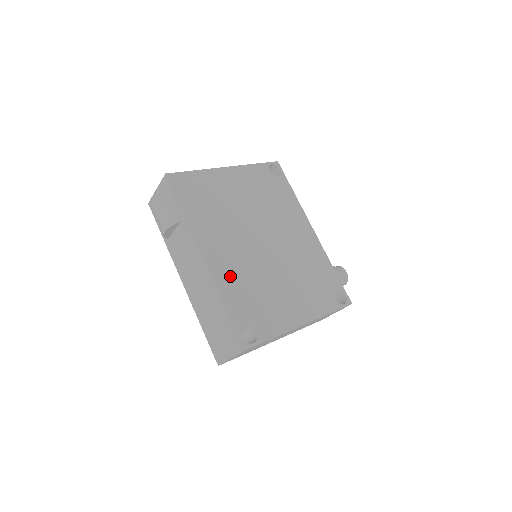
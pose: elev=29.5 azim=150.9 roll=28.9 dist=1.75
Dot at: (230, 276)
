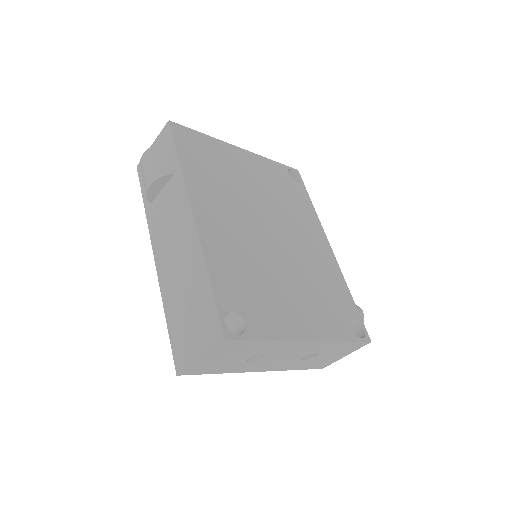
Dot at: (223, 247)
